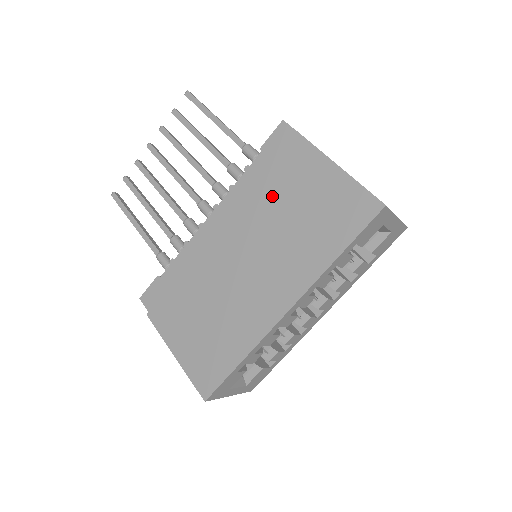
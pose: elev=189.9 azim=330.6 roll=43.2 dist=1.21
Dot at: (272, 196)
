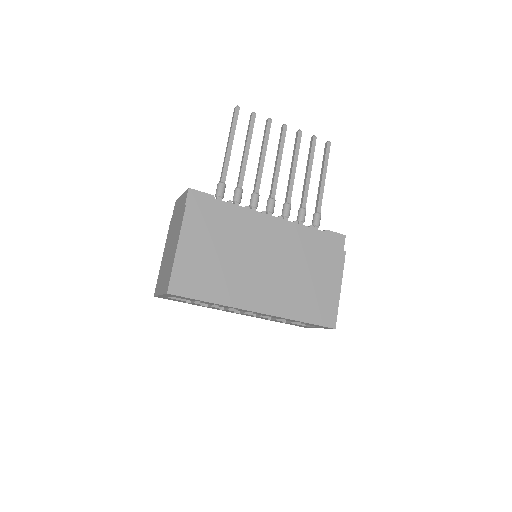
Dot at: (308, 258)
